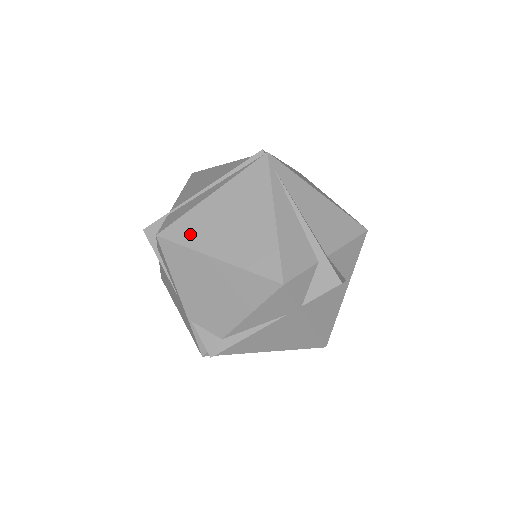
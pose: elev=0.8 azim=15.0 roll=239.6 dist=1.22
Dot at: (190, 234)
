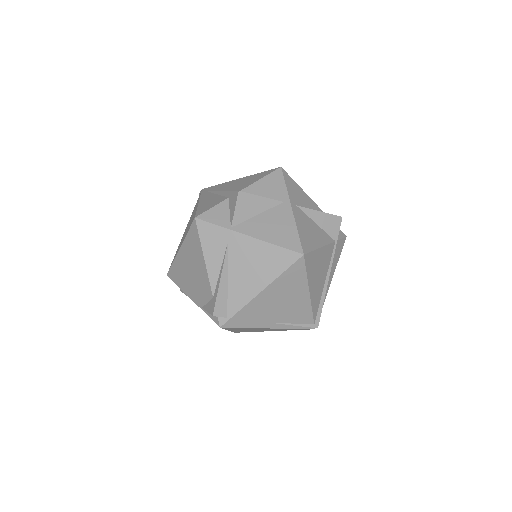
Dot at: occluded
